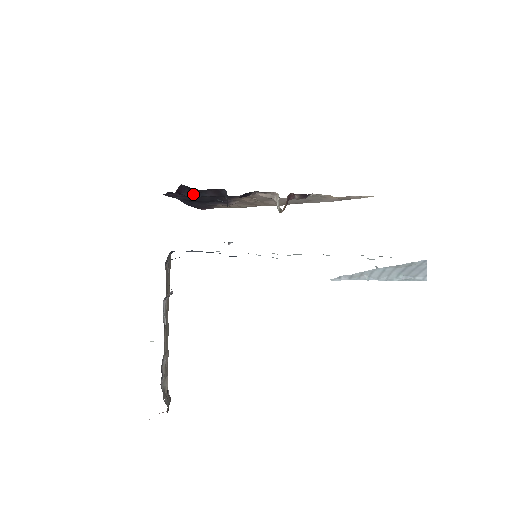
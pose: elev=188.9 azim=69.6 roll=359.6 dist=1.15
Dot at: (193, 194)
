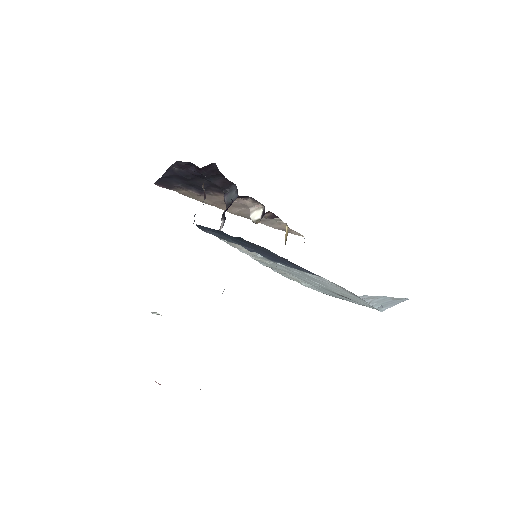
Dot at: (207, 175)
